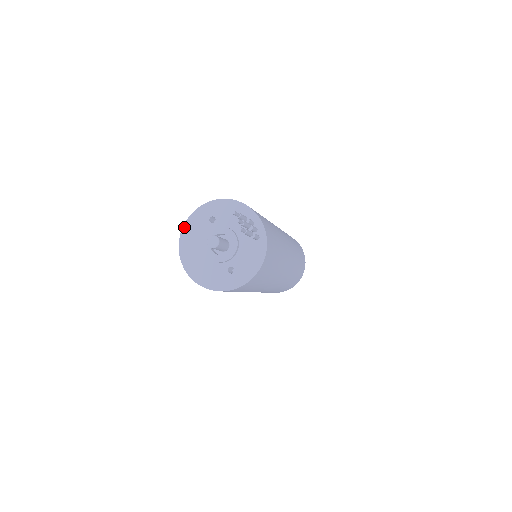
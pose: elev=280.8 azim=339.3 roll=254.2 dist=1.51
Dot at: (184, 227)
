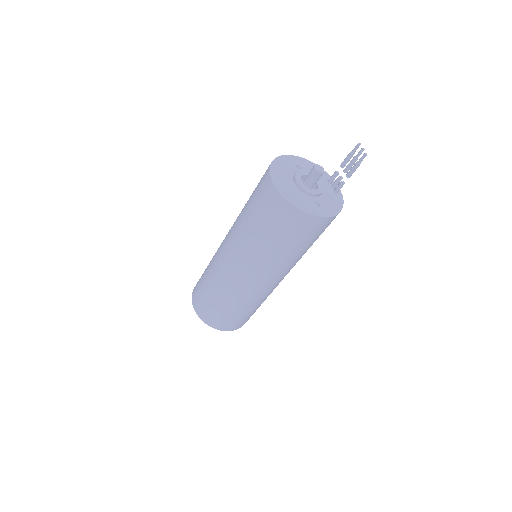
Dot at: (274, 161)
